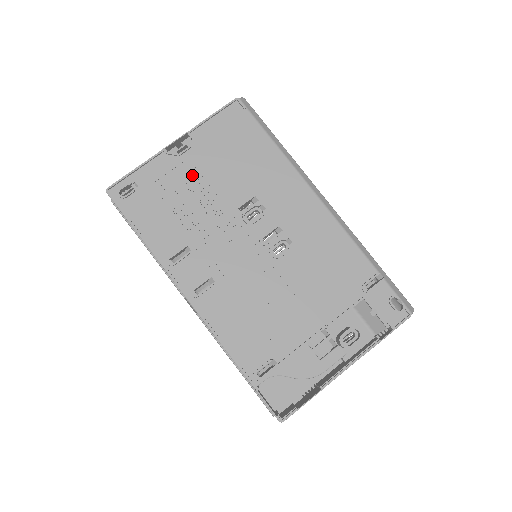
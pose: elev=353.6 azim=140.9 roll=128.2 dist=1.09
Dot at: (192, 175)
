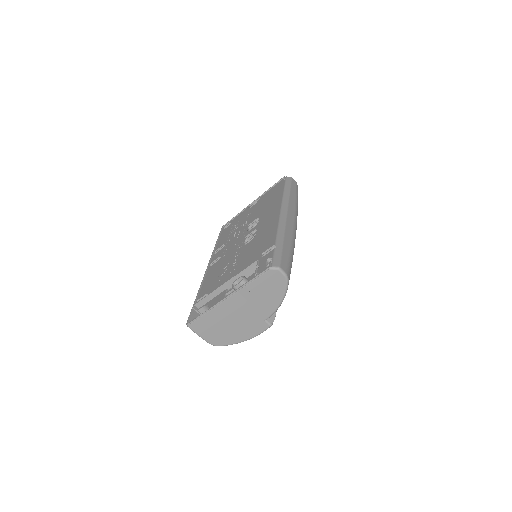
Dot at: (248, 214)
